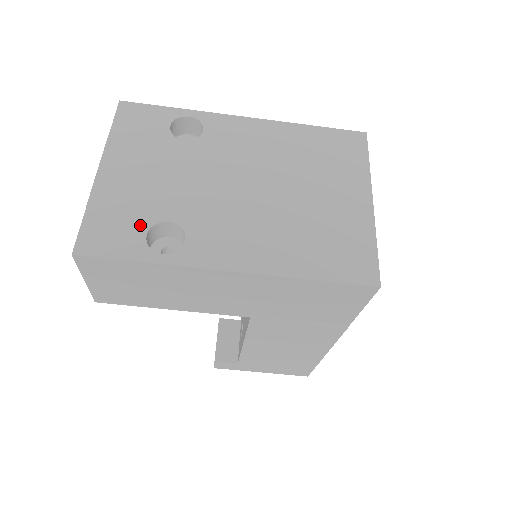
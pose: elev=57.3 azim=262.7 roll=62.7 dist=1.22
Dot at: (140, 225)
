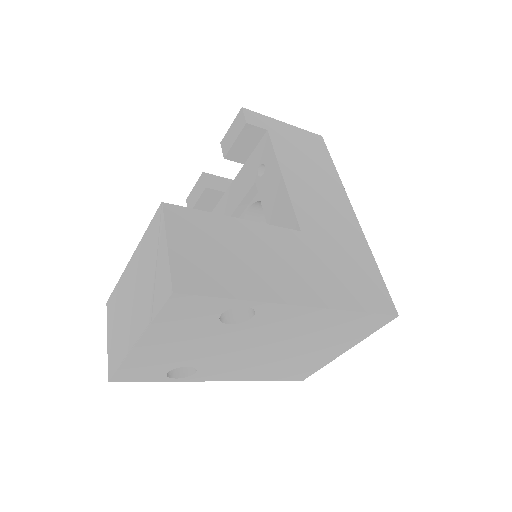
Dot at: (164, 369)
